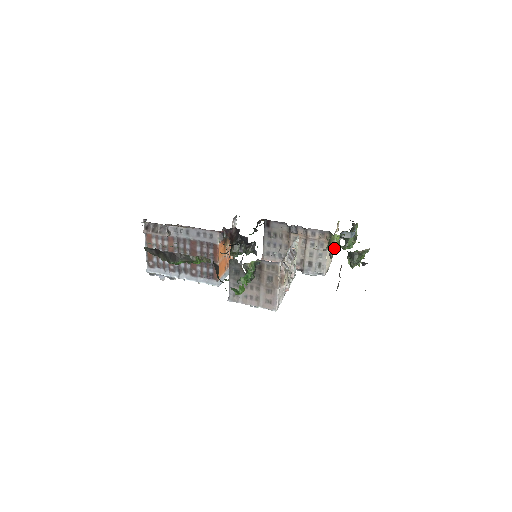
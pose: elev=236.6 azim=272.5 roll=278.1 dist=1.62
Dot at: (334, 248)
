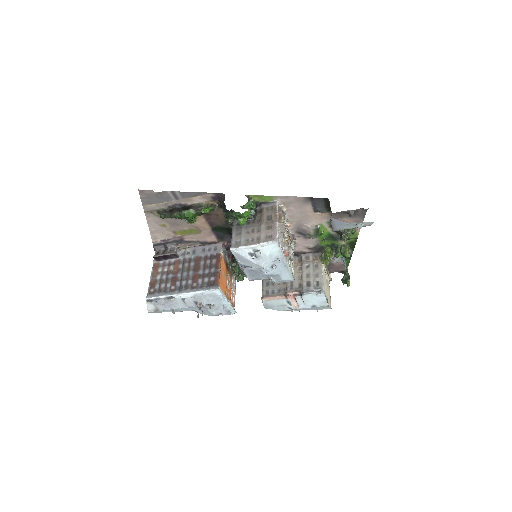
Dot at: (327, 259)
